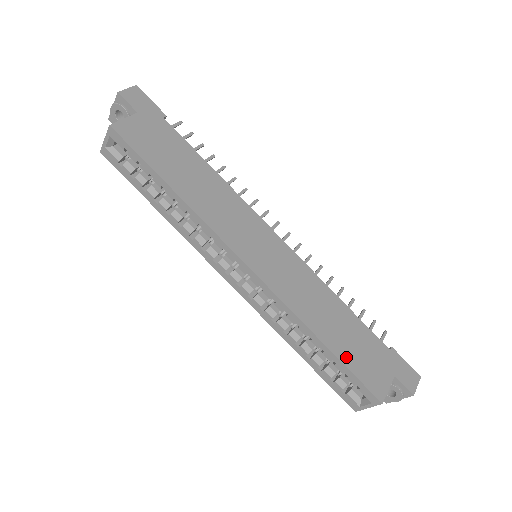
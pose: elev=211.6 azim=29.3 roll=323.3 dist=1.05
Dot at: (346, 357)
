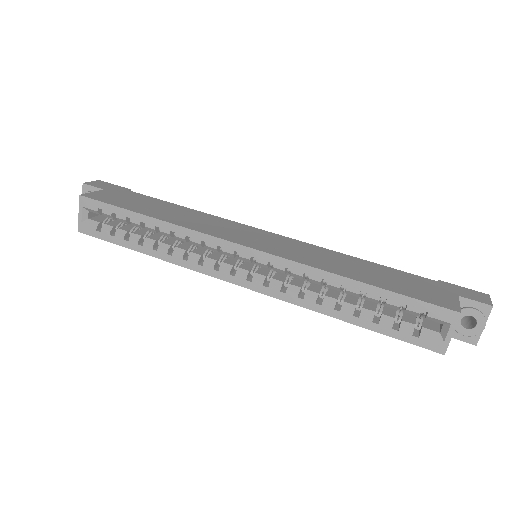
Dot at: (392, 288)
